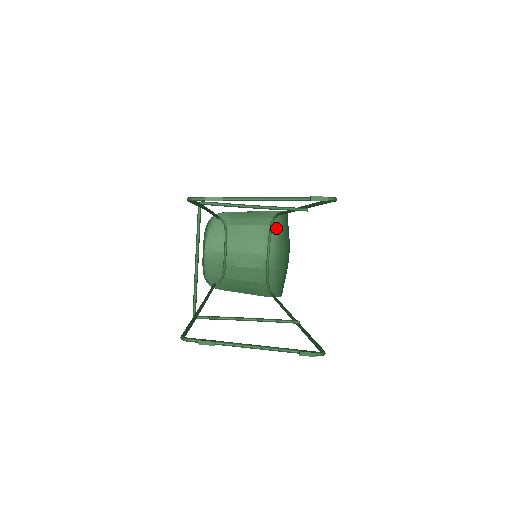
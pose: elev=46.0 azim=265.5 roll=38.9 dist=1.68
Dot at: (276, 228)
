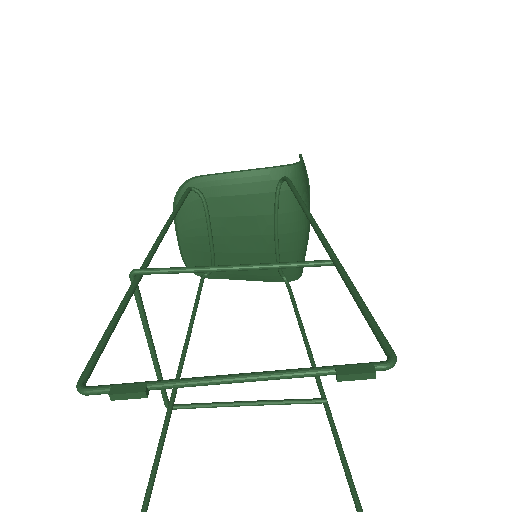
Dot at: (285, 194)
